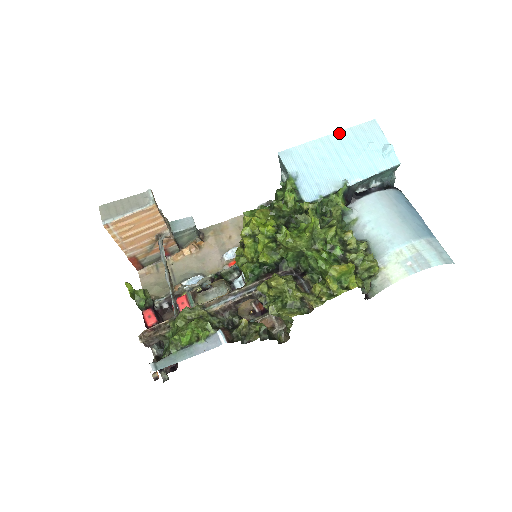
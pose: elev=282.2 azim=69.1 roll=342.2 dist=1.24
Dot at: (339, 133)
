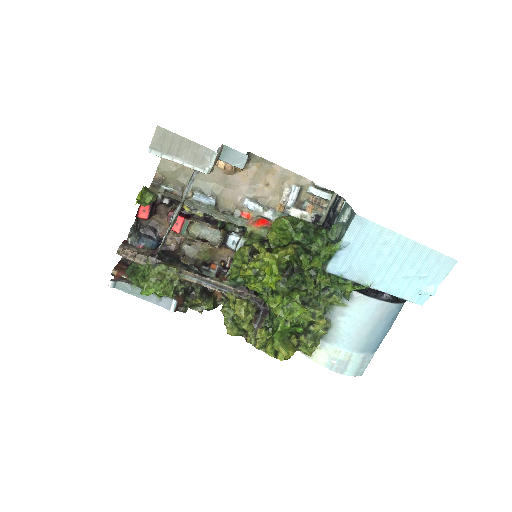
Dot at: (419, 245)
